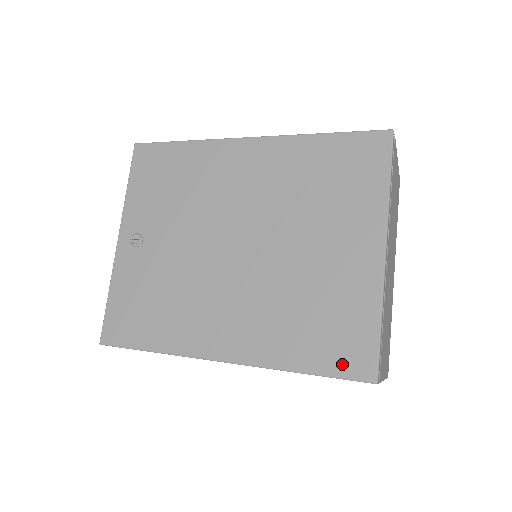
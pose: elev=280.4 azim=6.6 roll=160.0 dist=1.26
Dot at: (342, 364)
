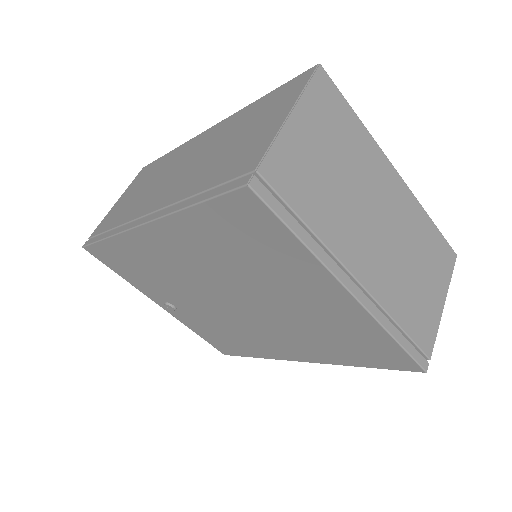
Dot at: (388, 364)
